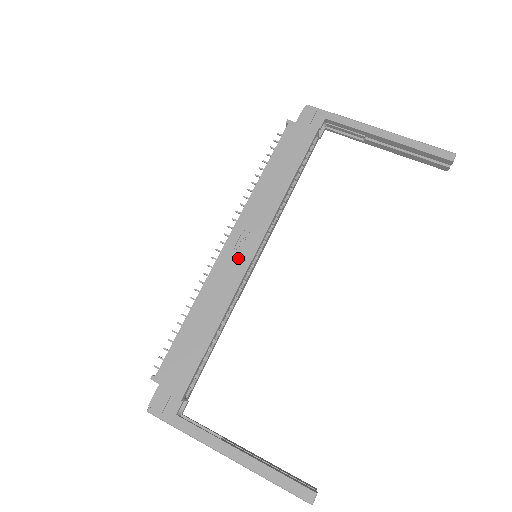
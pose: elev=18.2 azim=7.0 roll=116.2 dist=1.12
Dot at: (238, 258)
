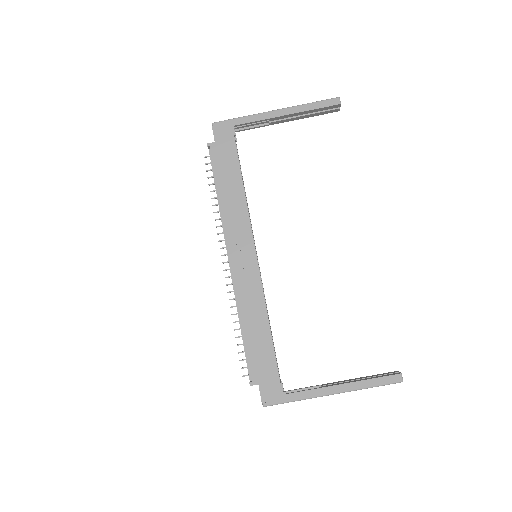
Dot at: (247, 266)
